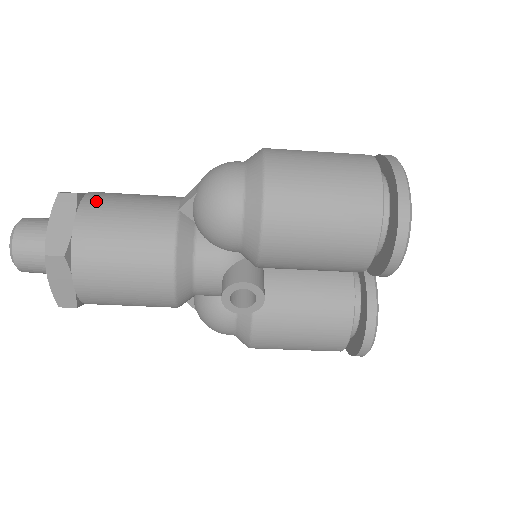
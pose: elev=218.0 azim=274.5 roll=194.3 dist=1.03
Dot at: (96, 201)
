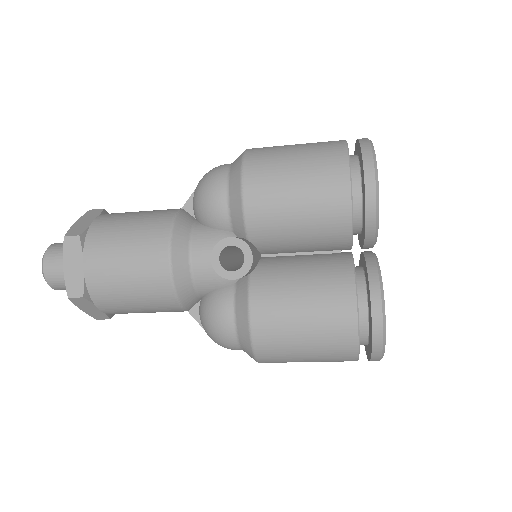
Dot at: occluded
